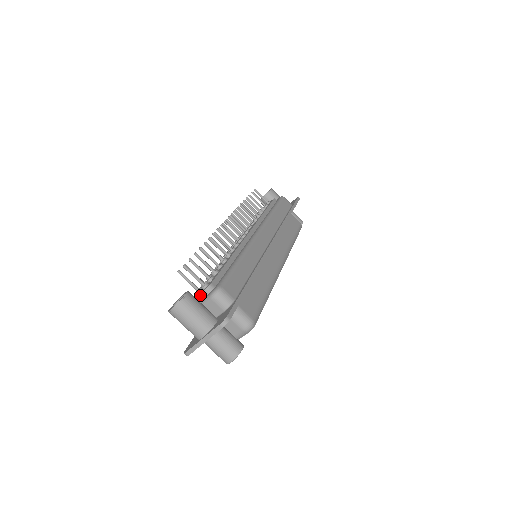
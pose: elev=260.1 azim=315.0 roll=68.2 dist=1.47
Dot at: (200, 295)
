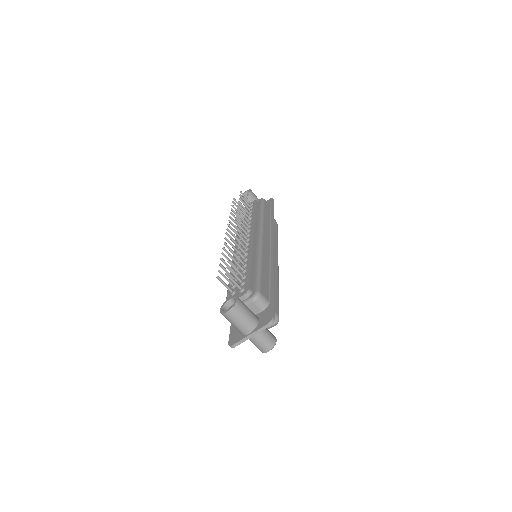
Dot at: (240, 298)
